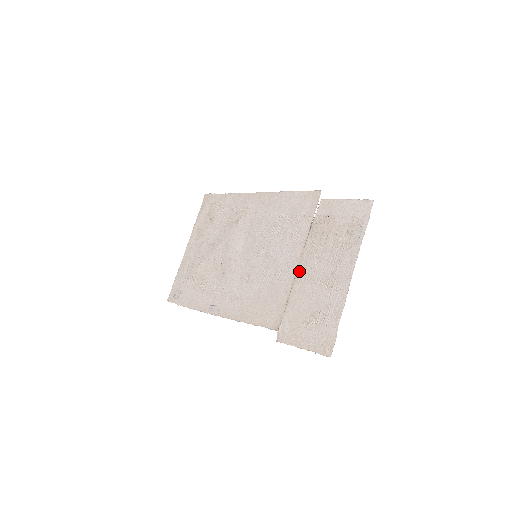
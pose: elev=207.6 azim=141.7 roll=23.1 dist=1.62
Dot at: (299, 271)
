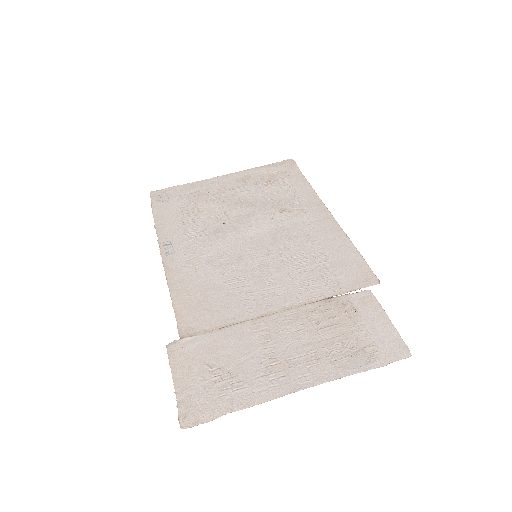
Dot at: (268, 318)
